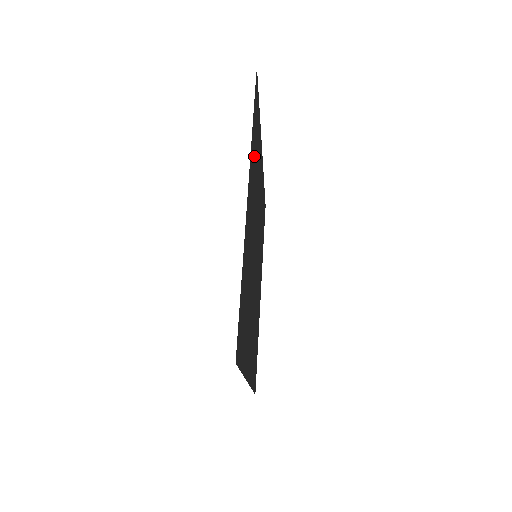
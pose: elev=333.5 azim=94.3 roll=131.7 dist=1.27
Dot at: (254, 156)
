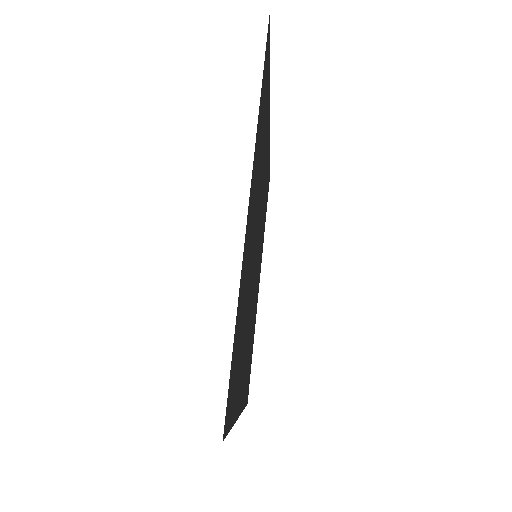
Dot at: (260, 137)
